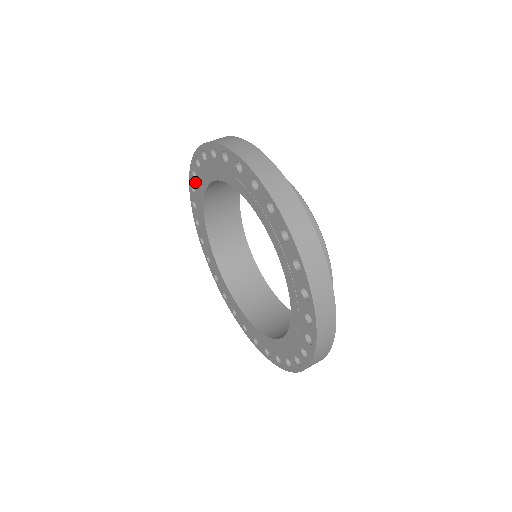
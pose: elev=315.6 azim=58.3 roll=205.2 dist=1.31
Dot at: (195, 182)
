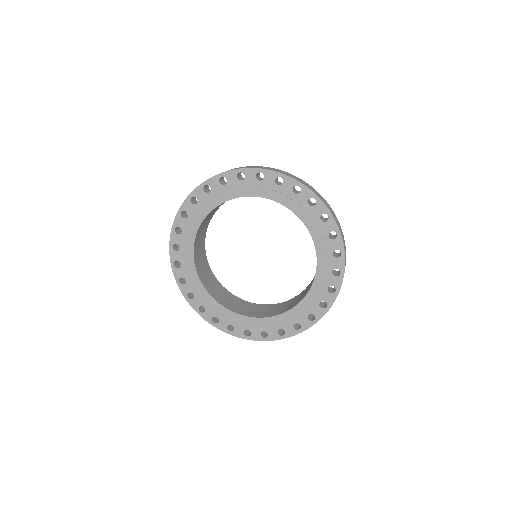
Dot at: (218, 186)
